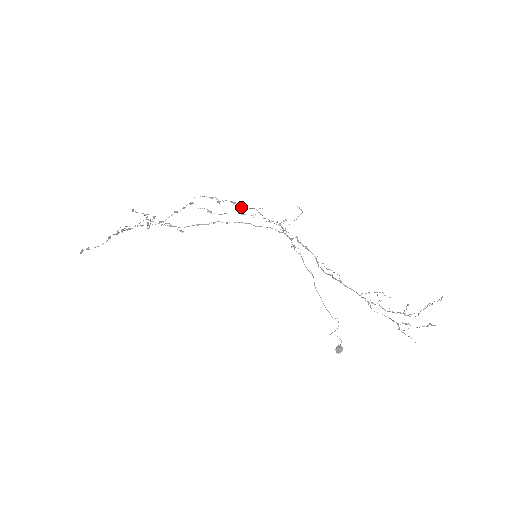
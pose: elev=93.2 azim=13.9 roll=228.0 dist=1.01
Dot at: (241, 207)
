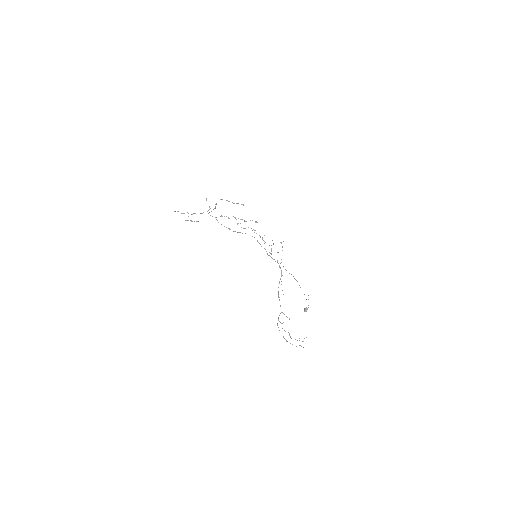
Dot at: (255, 230)
